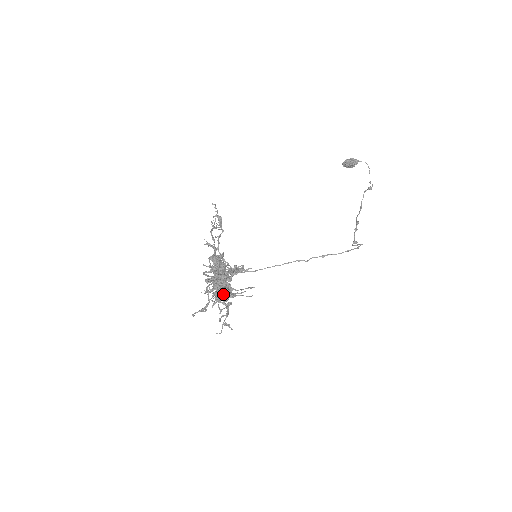
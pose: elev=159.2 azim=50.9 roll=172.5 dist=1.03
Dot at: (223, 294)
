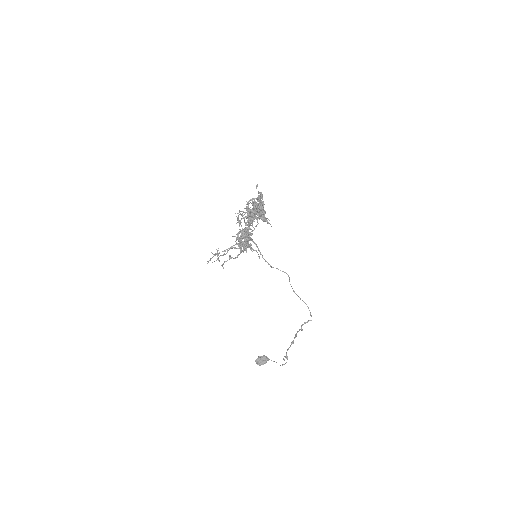
Dot at: occluded
